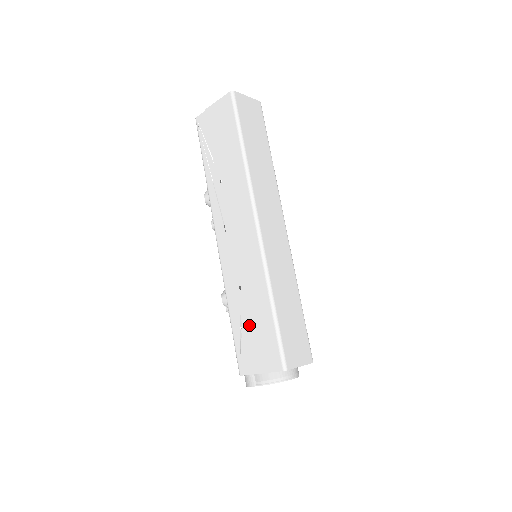
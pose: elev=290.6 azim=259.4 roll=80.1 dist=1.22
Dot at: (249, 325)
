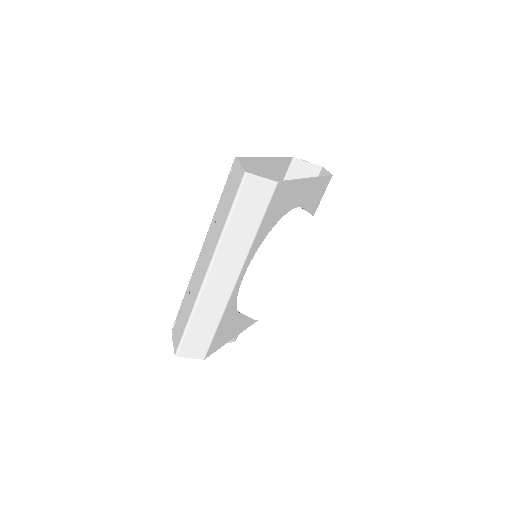
Dot at: (182, 315)
